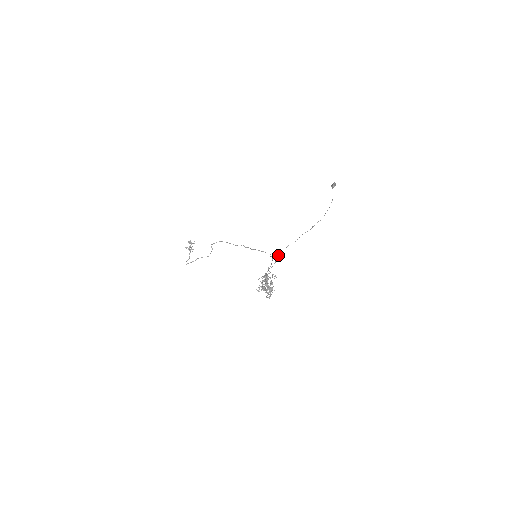
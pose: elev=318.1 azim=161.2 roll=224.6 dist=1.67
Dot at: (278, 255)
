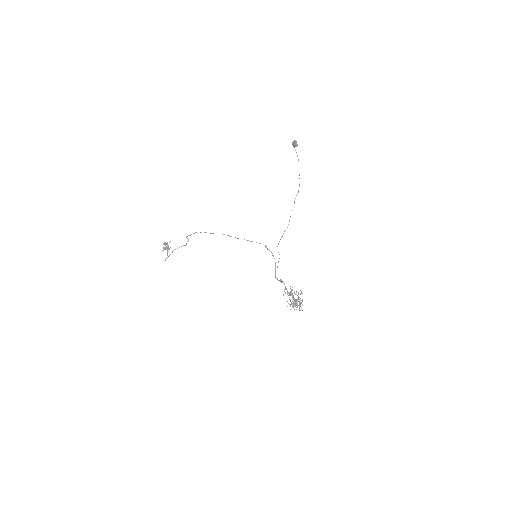
Dot at: occluded
